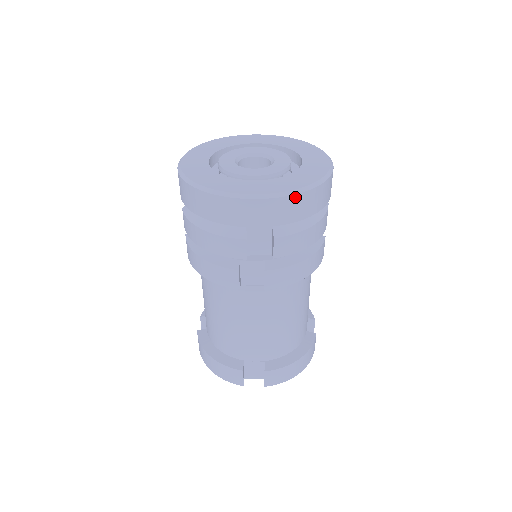
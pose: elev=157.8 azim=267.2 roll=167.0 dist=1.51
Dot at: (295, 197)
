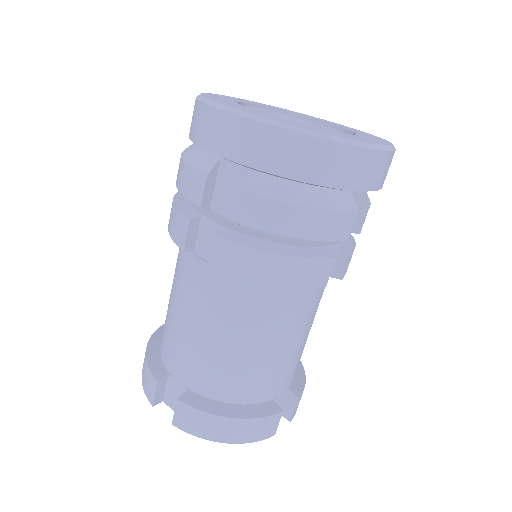
Dot at: occluded
